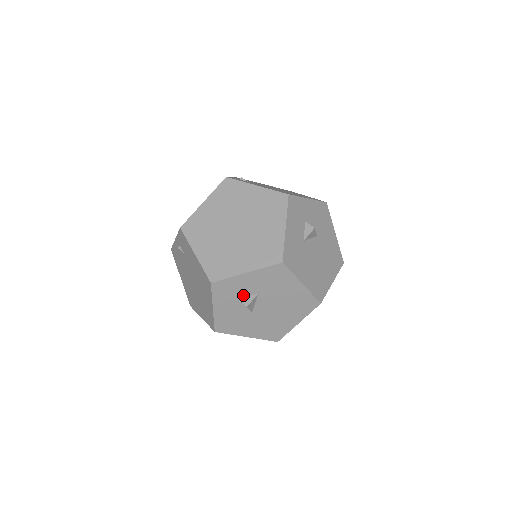
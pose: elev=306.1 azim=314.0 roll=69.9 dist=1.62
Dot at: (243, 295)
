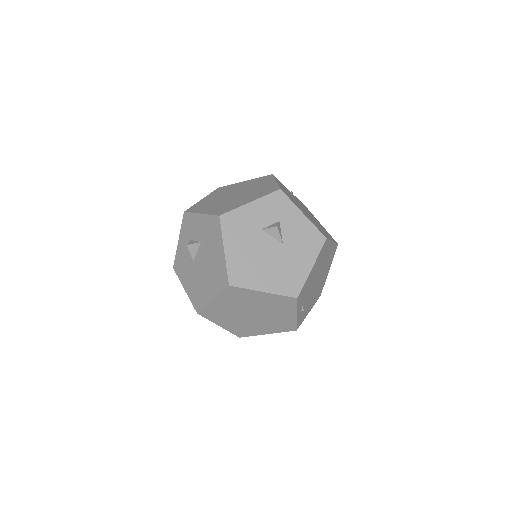
Dot at: (194, 238)
